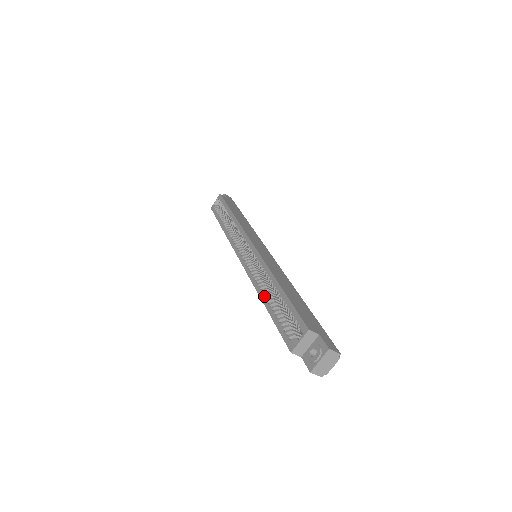
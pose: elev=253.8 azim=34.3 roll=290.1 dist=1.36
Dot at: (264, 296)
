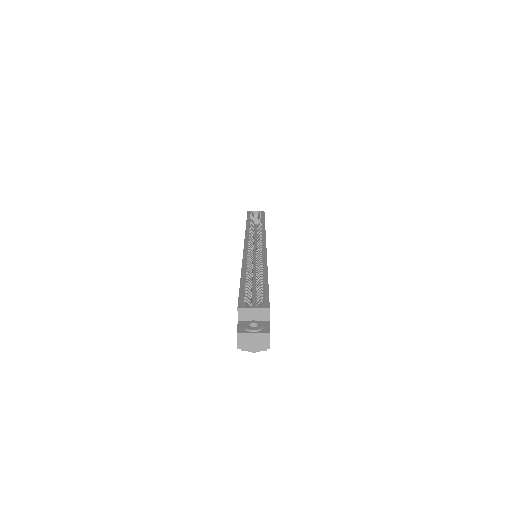
Dot at: (246, 270)
